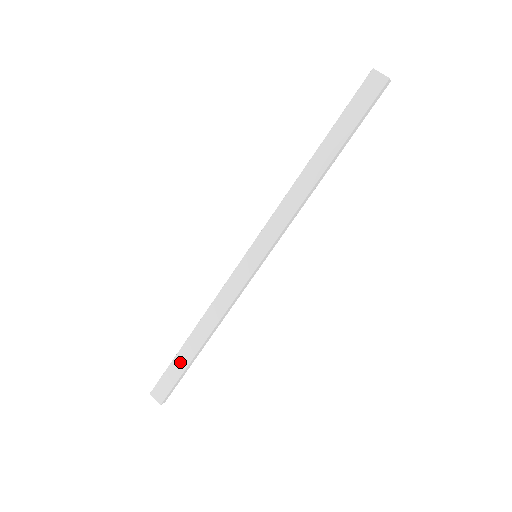
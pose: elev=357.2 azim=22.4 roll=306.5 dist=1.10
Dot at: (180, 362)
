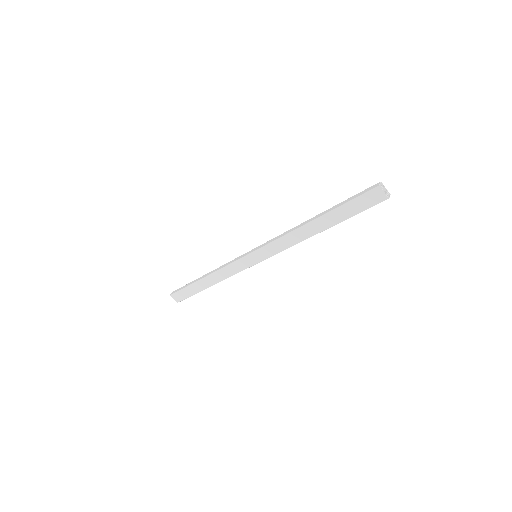
Dot at: (193, 289)
